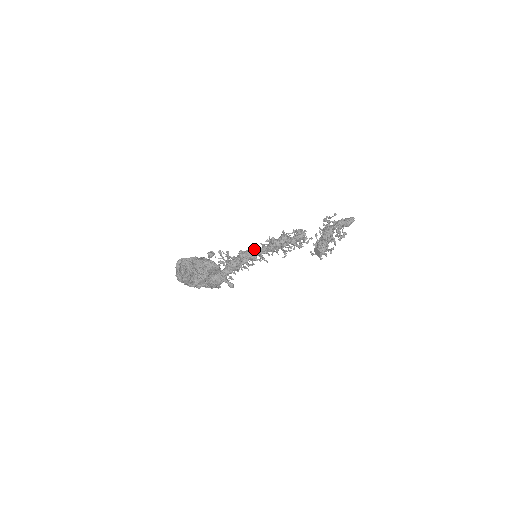
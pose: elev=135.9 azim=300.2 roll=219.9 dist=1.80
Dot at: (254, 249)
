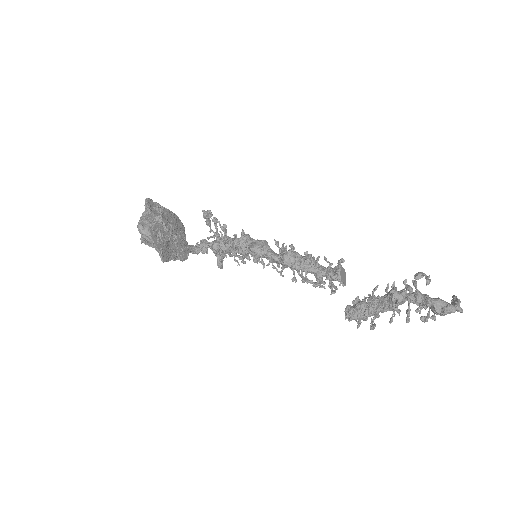
Dot at: (260, 246)
